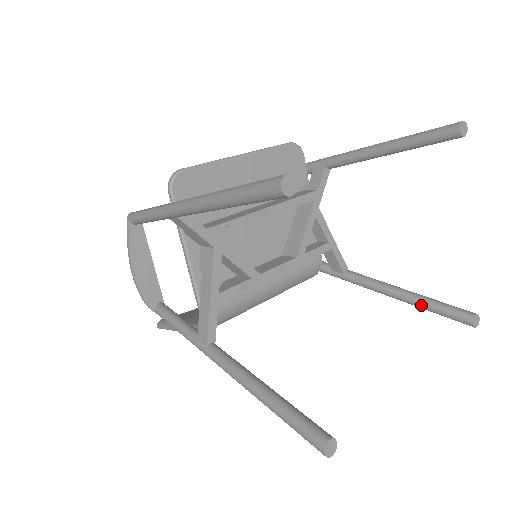
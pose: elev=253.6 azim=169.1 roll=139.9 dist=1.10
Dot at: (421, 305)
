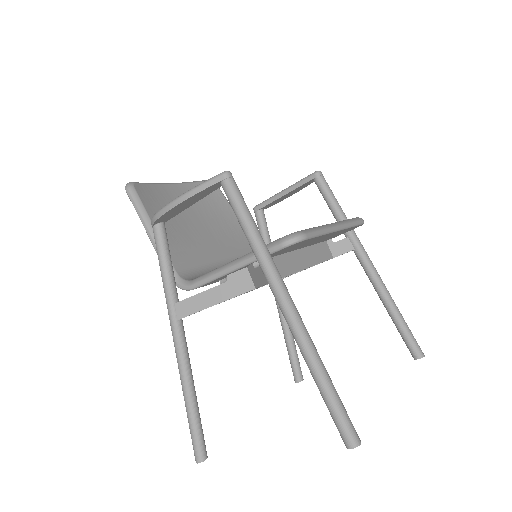
Dot at: (289, 348)
